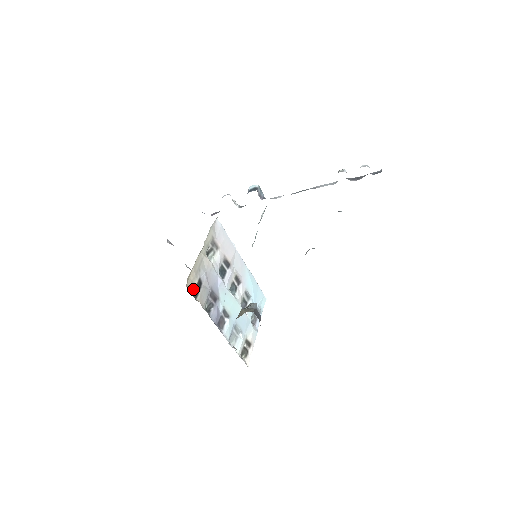
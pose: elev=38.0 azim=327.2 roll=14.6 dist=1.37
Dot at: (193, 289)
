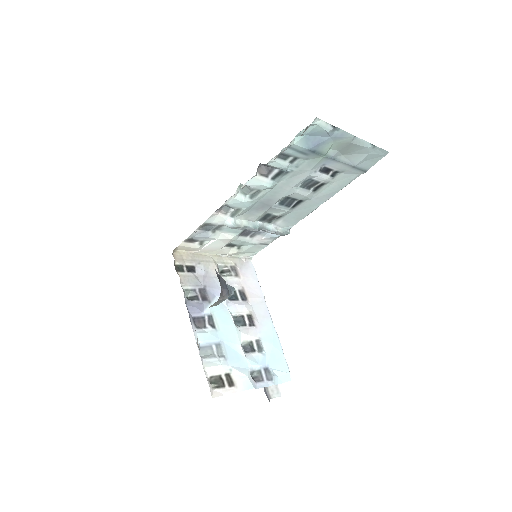
Dot at: (179, 263)
